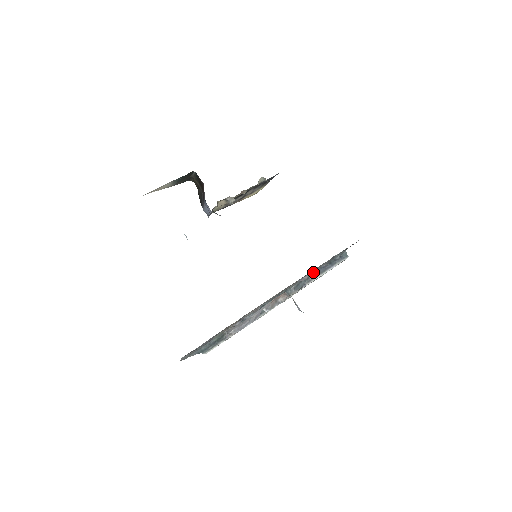
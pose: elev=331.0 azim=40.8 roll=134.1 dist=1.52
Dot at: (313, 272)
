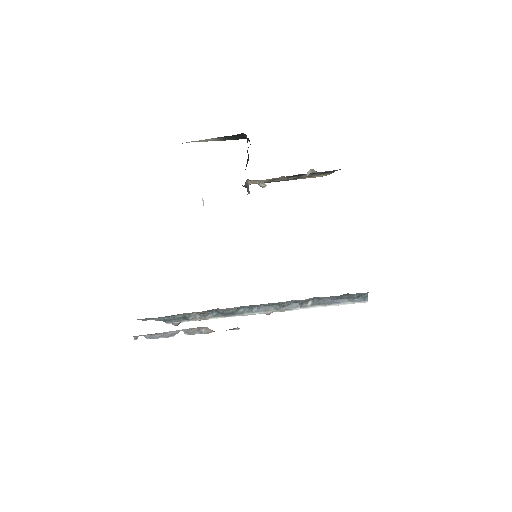
Dot at: (316, 298)
